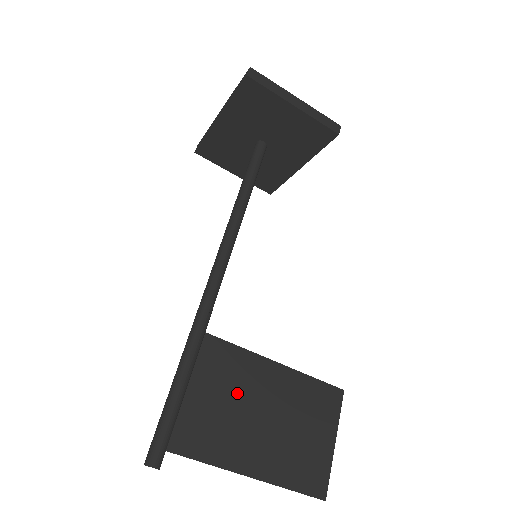
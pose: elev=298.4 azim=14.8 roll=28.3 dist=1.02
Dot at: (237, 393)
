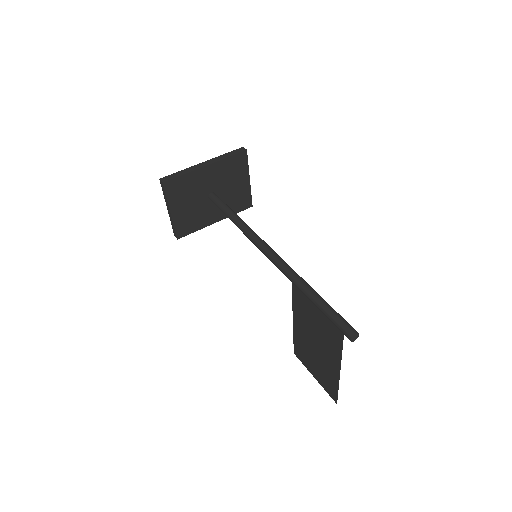
Dot at: (310, 325)
